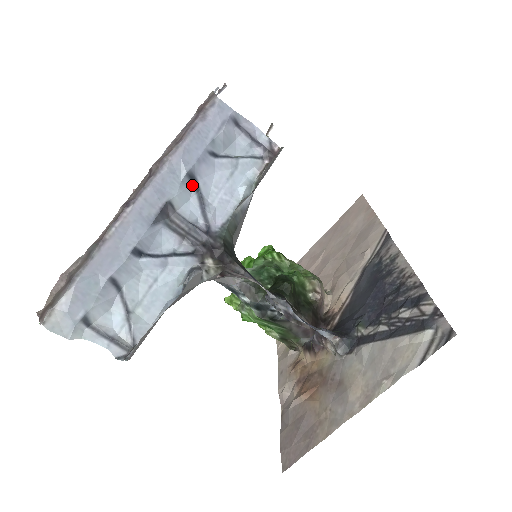
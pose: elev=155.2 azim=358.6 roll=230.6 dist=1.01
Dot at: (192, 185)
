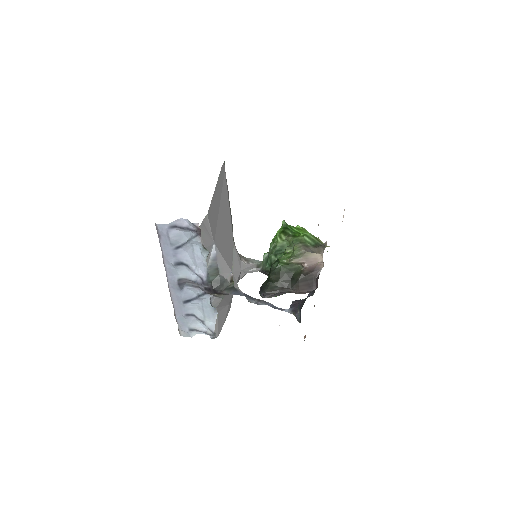
Dot at: (182, 265)
